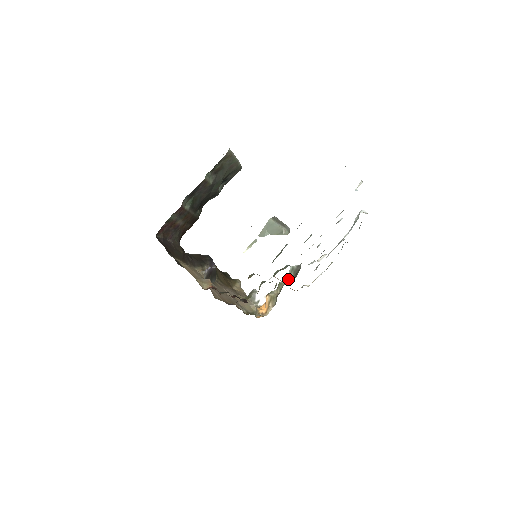
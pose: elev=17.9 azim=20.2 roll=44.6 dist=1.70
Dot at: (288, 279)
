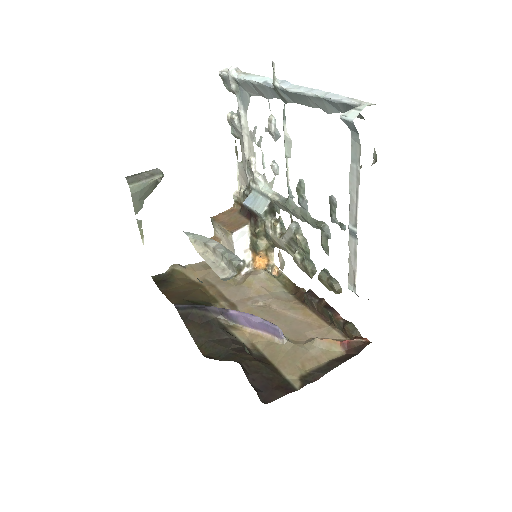
Dot at: (264, 222)
